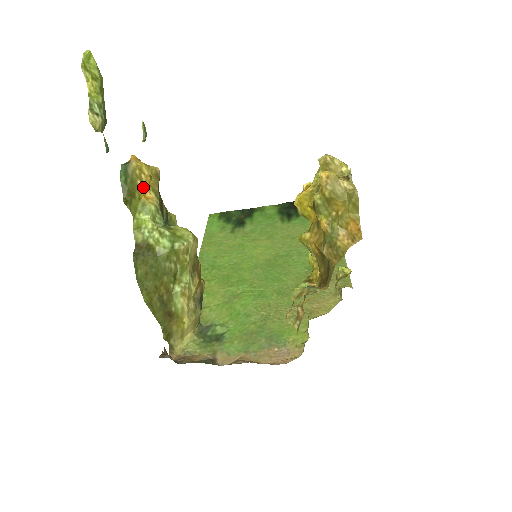
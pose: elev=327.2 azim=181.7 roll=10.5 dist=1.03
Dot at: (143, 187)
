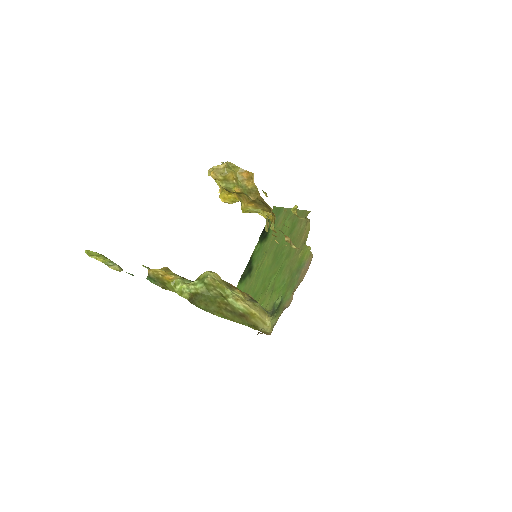
Dot at: (165, 277)
